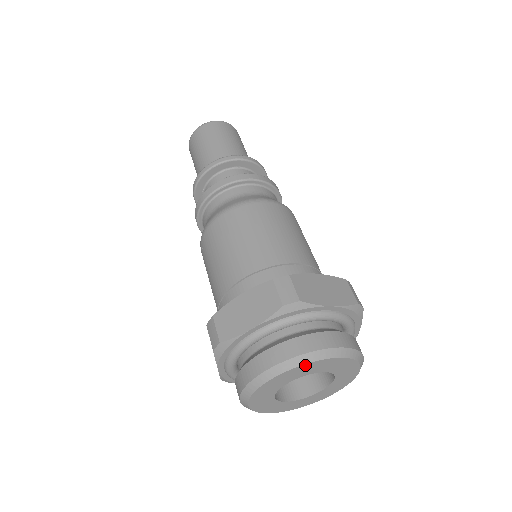
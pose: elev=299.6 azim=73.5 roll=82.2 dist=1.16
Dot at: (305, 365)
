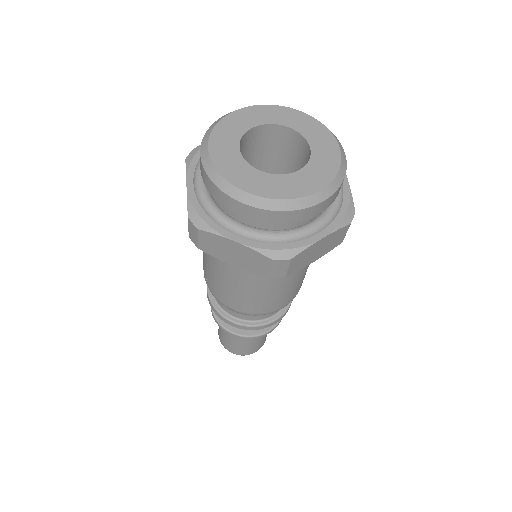
Dot at: (264, 107)
